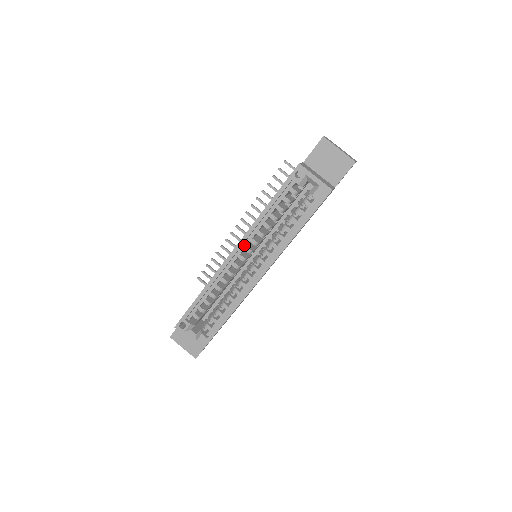
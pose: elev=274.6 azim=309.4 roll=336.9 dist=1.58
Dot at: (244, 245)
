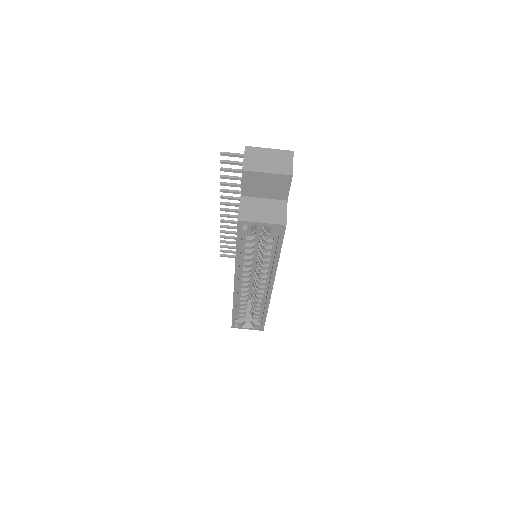
Dot at: (240, 276)
